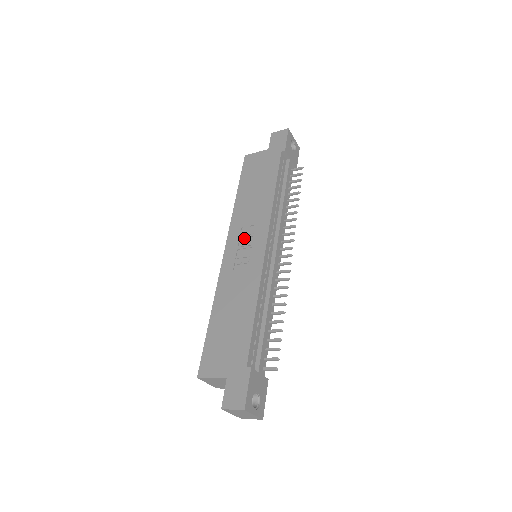
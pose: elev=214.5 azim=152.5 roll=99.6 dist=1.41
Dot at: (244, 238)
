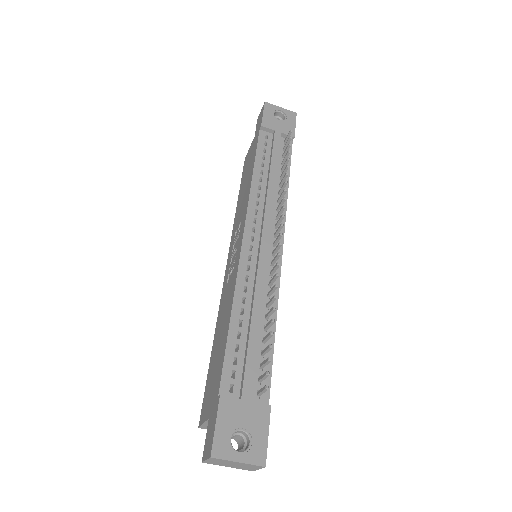
Dot at: (235, 243)
